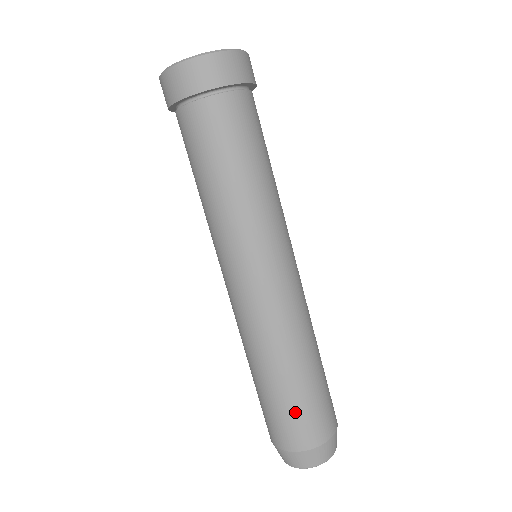
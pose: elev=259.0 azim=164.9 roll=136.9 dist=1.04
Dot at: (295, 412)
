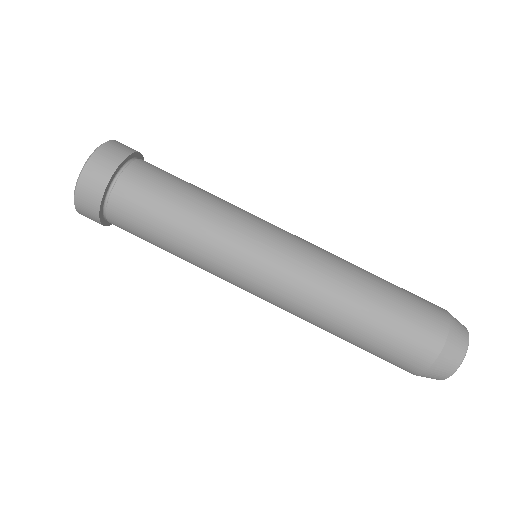
Dot at: (381, 354)
